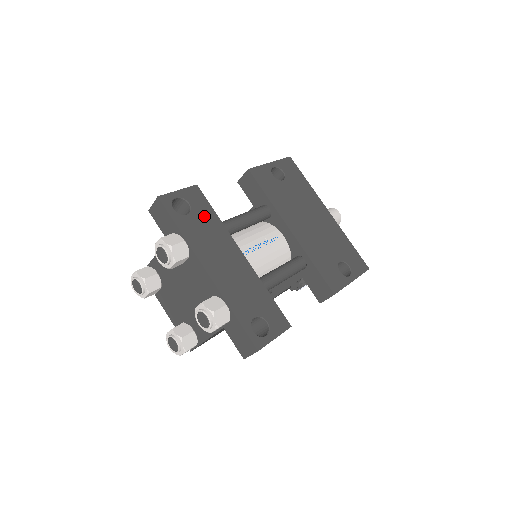
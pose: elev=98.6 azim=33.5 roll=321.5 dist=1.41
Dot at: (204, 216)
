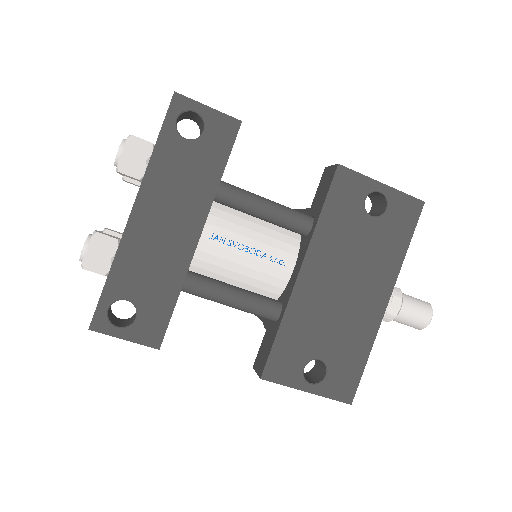
Dot at: (205, 159)
